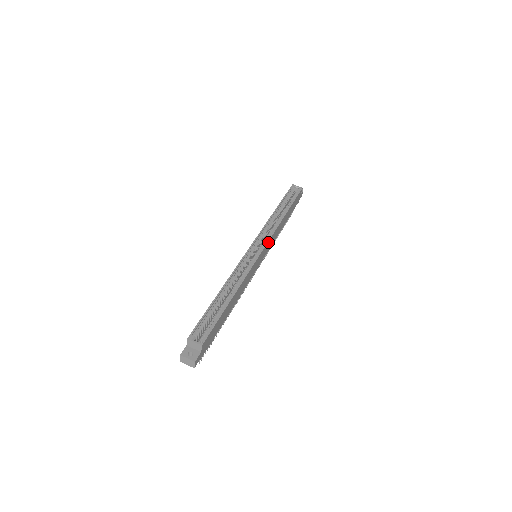
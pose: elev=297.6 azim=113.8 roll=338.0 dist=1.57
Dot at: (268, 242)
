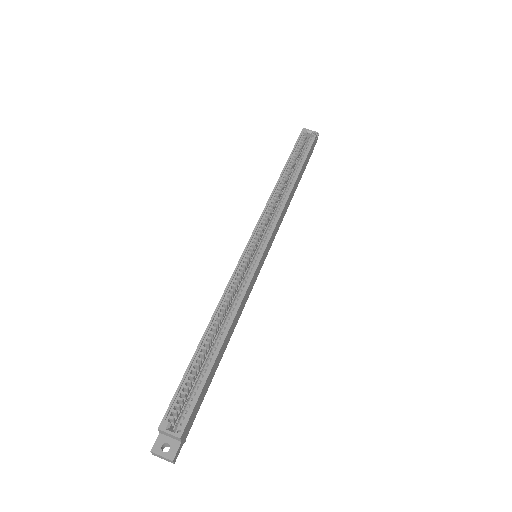
Dot at: (272, 234)
